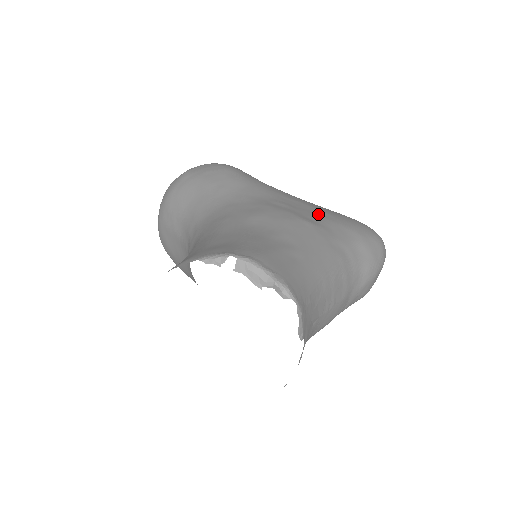
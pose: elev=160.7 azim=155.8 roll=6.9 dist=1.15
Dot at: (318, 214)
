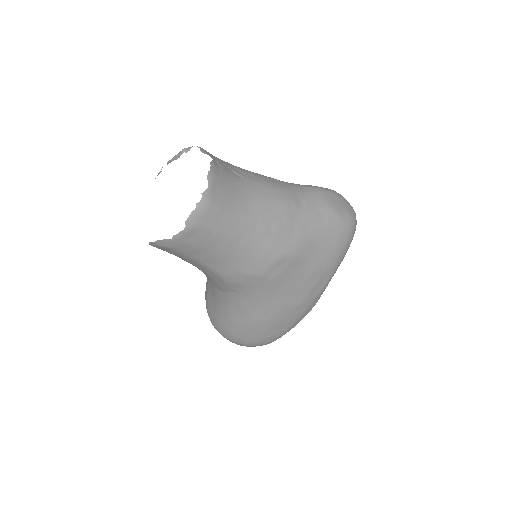
Dot at: occluded
